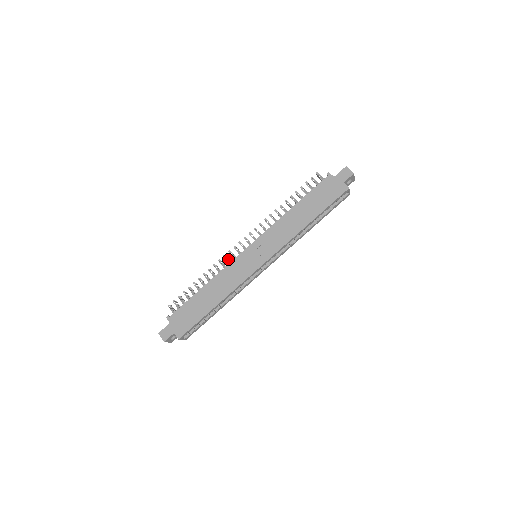
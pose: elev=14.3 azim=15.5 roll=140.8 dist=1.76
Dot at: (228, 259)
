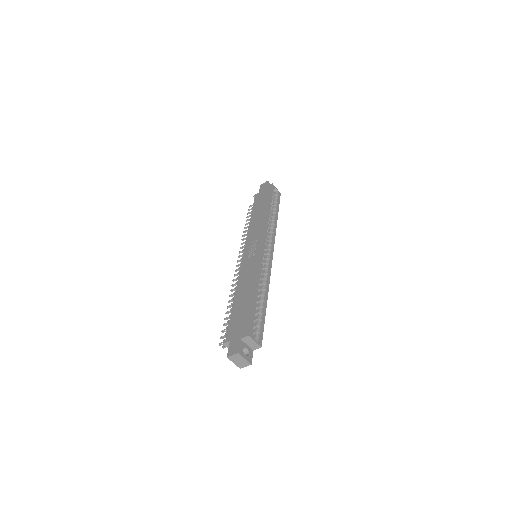
Dot at: occluded
